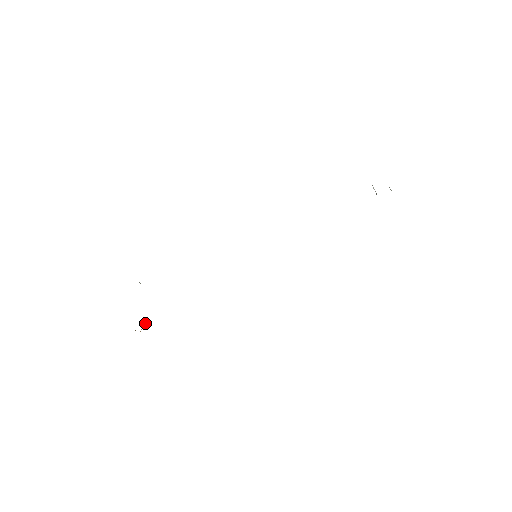
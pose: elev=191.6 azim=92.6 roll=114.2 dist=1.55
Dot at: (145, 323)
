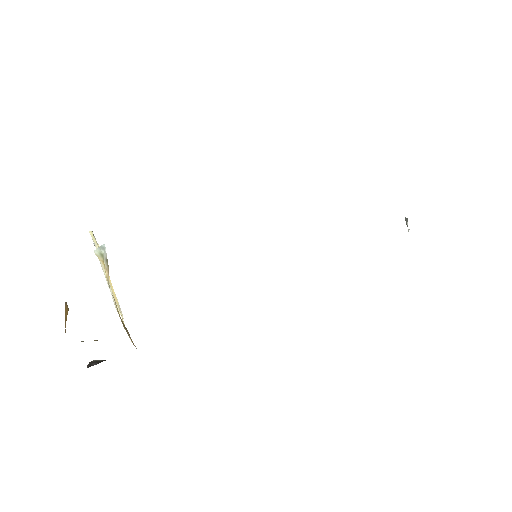
Dot at: (66, 314)
